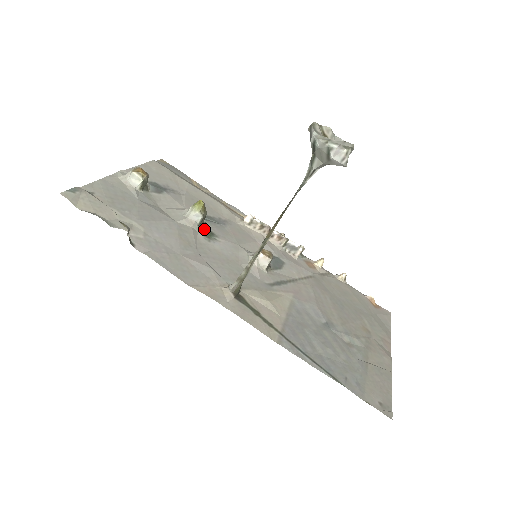
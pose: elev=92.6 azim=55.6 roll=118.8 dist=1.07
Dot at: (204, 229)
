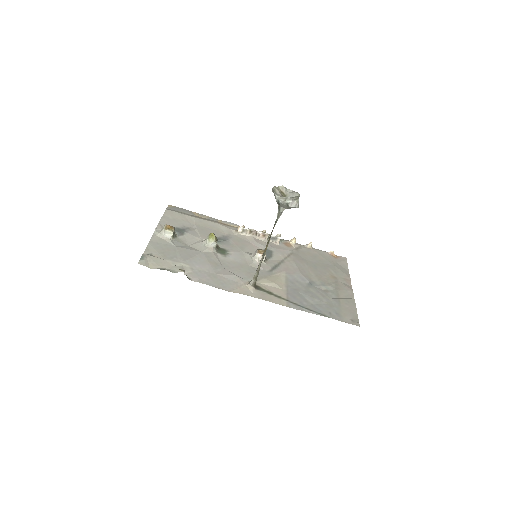
Dot at: (219, 249)
